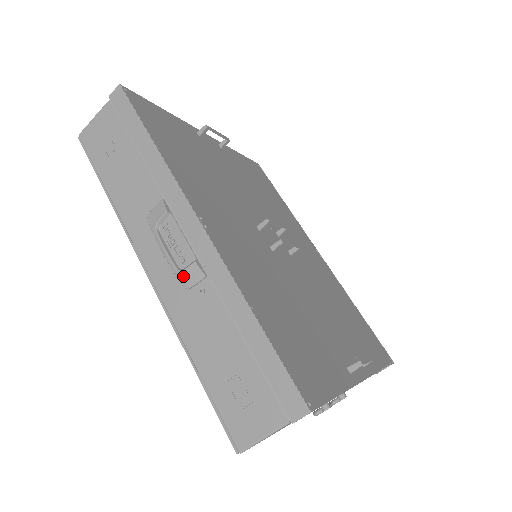
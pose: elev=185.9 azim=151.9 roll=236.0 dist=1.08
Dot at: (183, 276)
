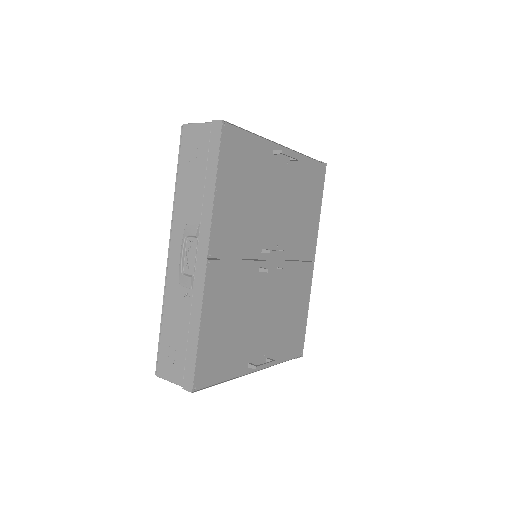
Dot at: (182, 278)
